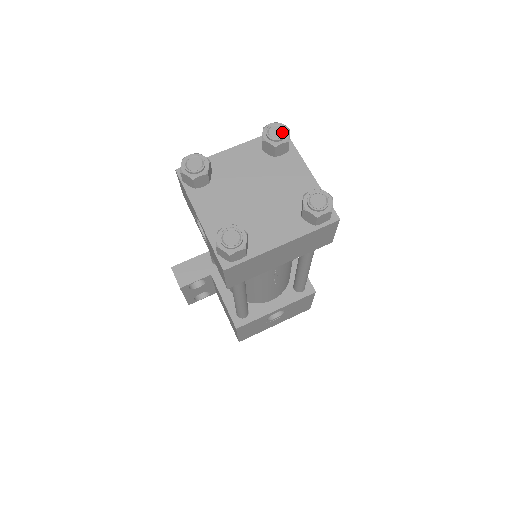
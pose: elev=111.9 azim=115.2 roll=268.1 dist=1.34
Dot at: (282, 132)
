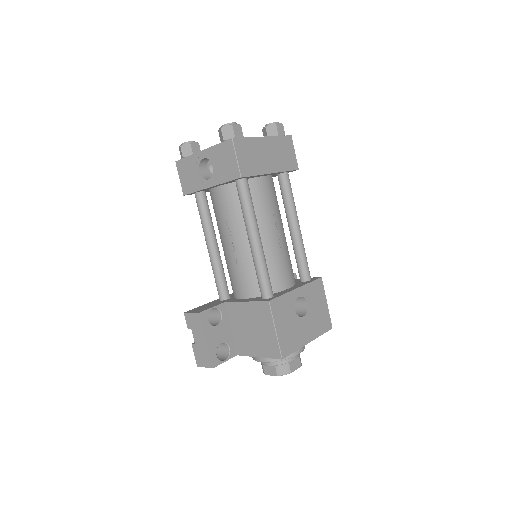
Dot at: occluded
